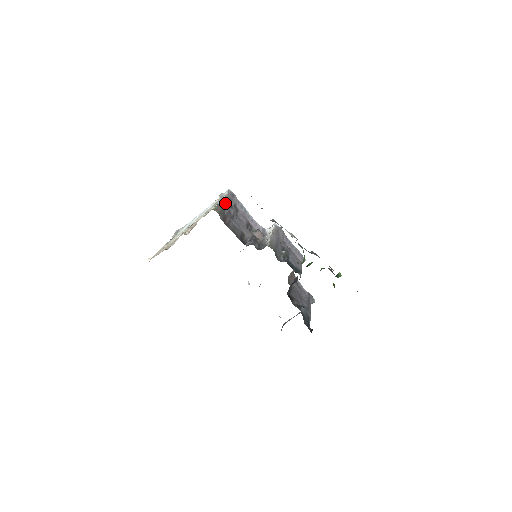
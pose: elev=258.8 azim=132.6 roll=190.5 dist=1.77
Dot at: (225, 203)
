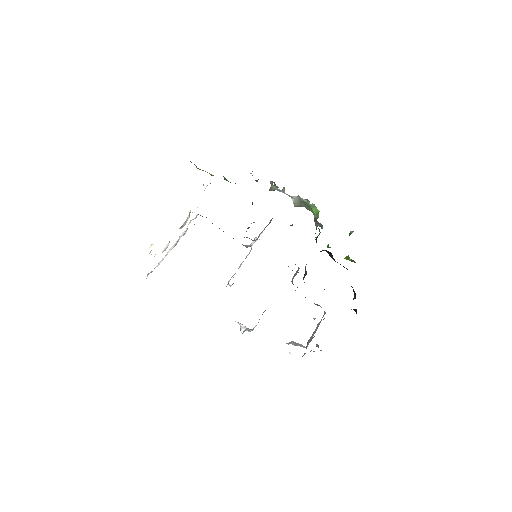
Dot at: occluded
